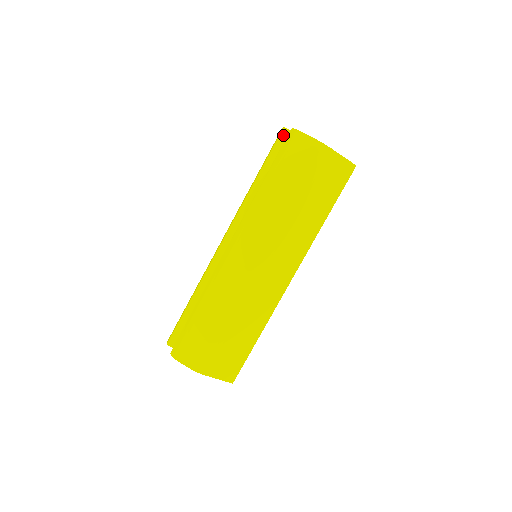
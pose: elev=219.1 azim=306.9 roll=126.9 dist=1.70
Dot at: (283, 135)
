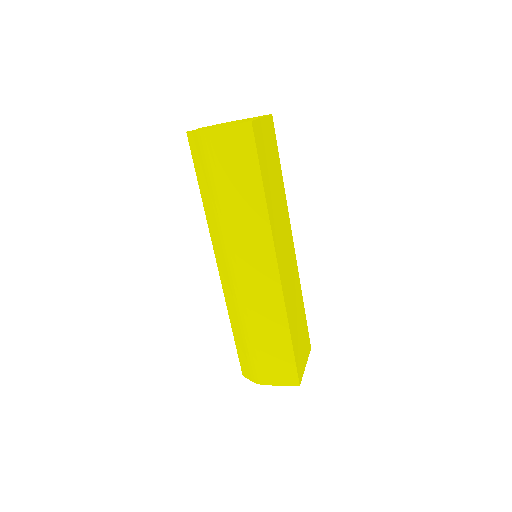
Dot at: occluded
